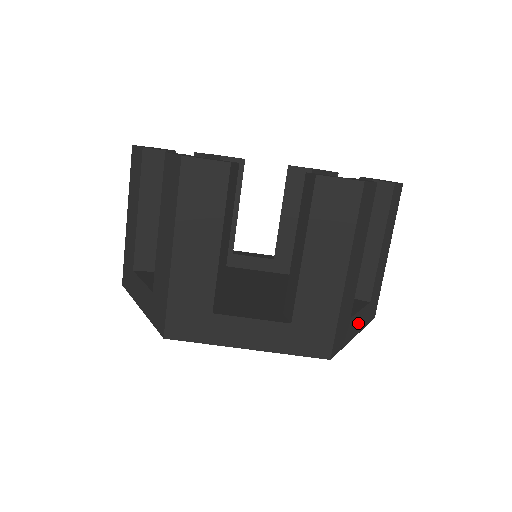
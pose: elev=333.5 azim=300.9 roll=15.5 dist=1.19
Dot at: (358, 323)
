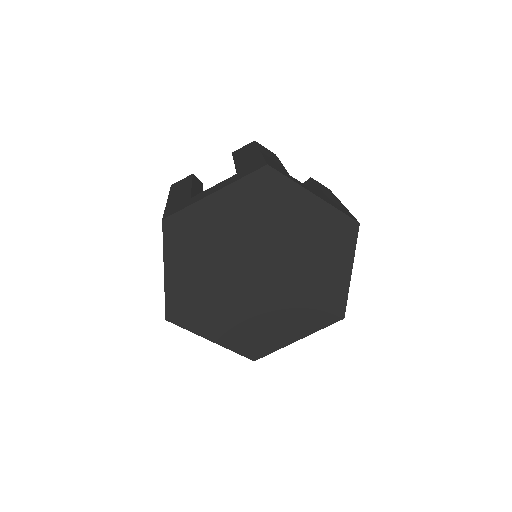
Dot at: occluded
